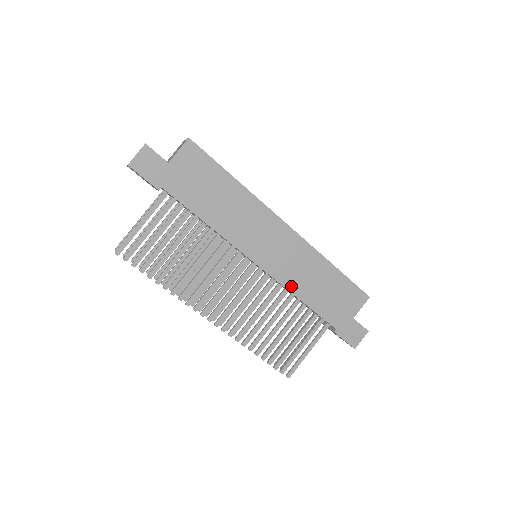
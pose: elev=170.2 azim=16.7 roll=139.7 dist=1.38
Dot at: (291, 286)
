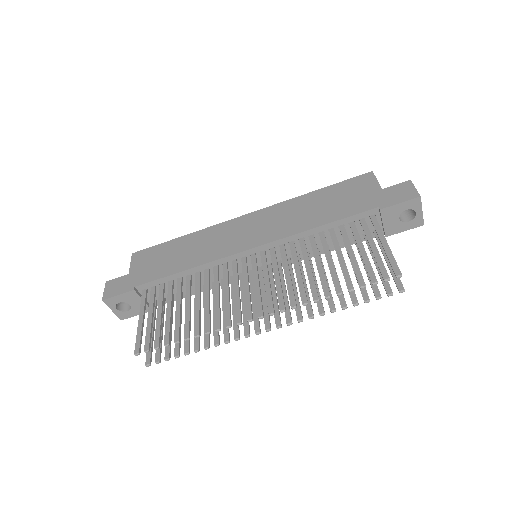
Dot at: (296, 230)
